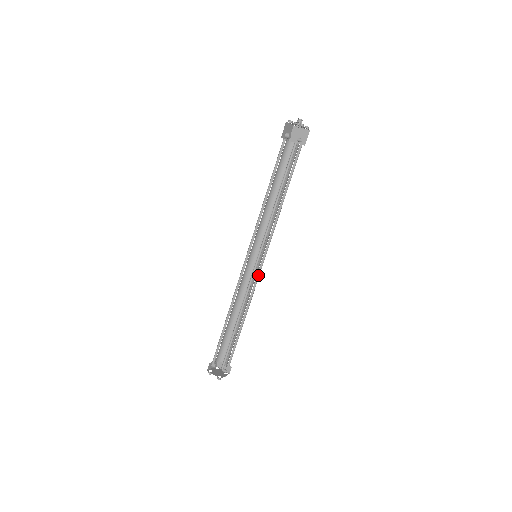
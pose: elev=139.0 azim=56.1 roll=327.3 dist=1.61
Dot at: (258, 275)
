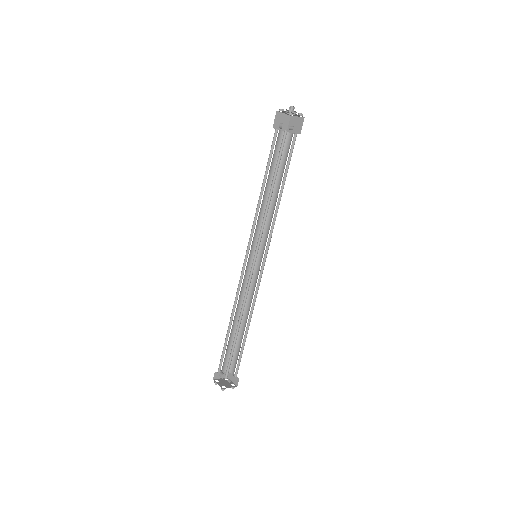
Dot at: (260, 277)
